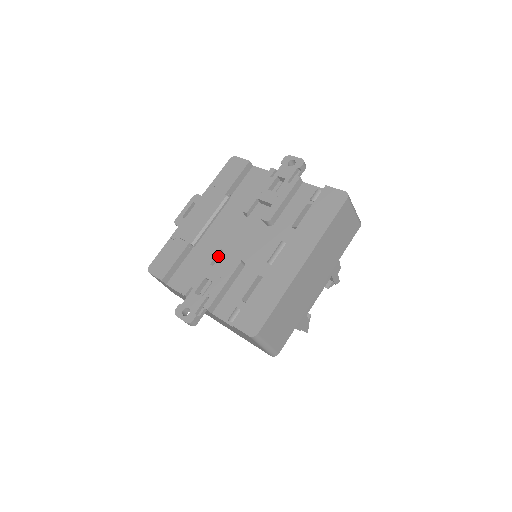
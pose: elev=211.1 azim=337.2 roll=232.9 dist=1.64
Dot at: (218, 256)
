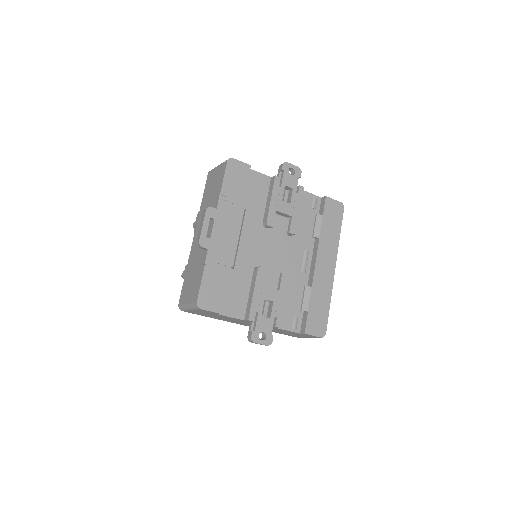
Dot at: (263, 275)
